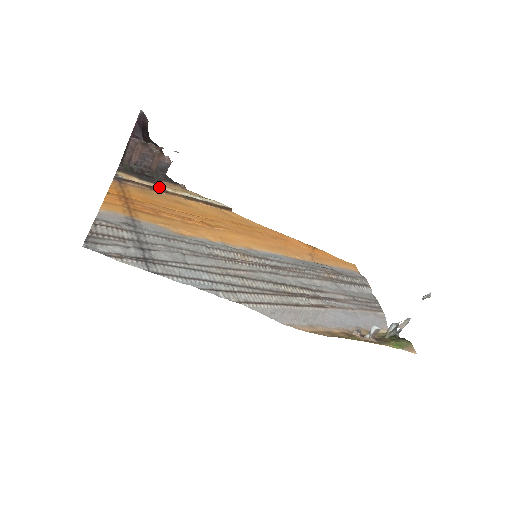
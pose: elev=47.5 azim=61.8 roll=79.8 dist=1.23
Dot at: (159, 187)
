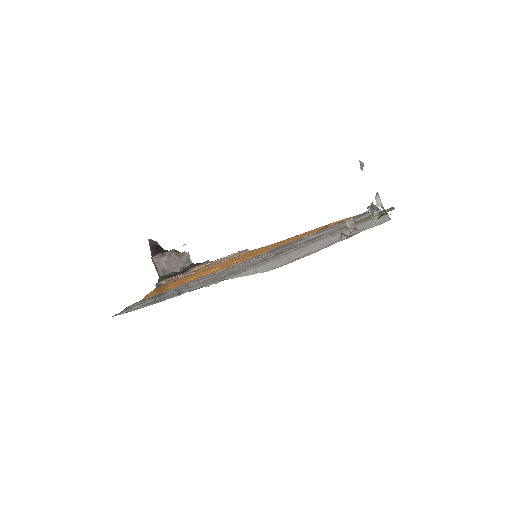
Dot at: (188, 272)
